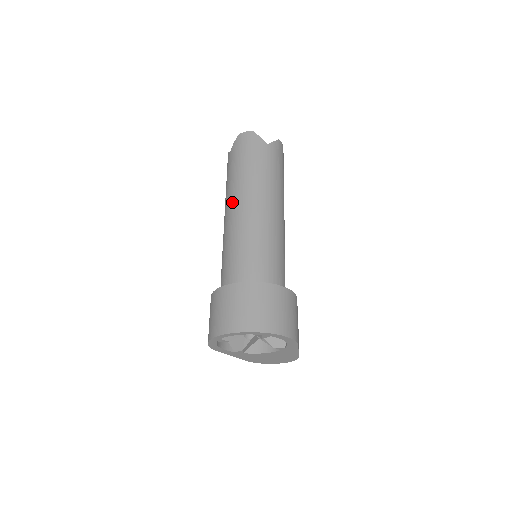
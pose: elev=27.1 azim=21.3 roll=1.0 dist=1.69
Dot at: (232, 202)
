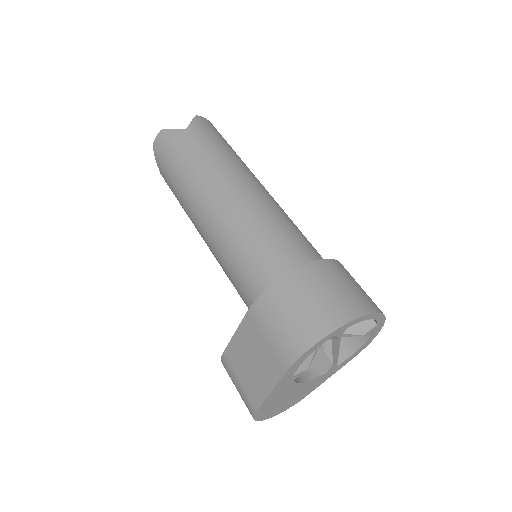
Dot at: (240, 177)
